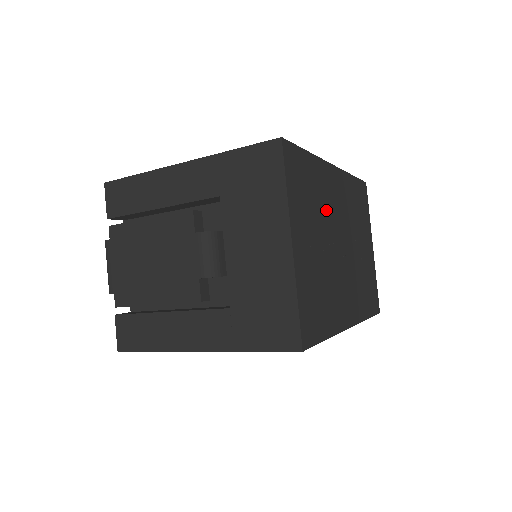
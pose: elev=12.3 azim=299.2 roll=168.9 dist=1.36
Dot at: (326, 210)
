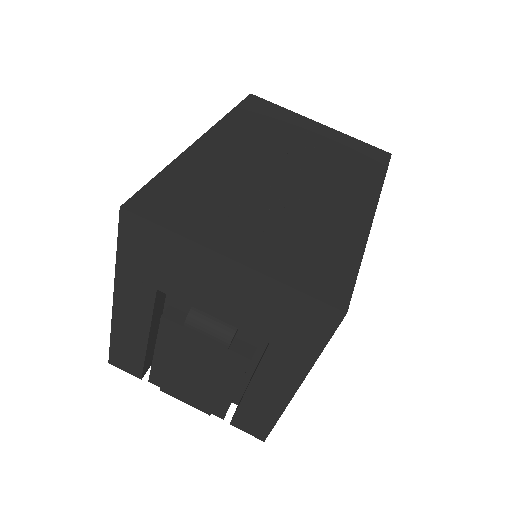
Dot at: (235, 179)
